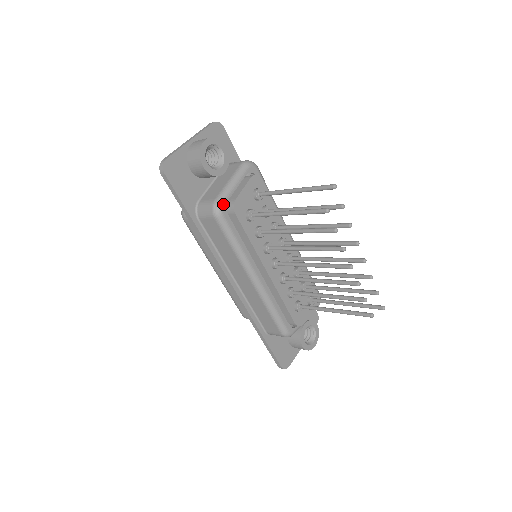
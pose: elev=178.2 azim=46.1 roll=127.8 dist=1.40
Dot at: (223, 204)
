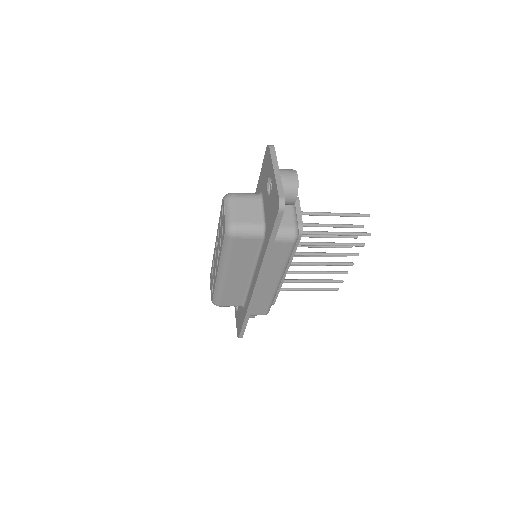
Dot at: (298, 230)
